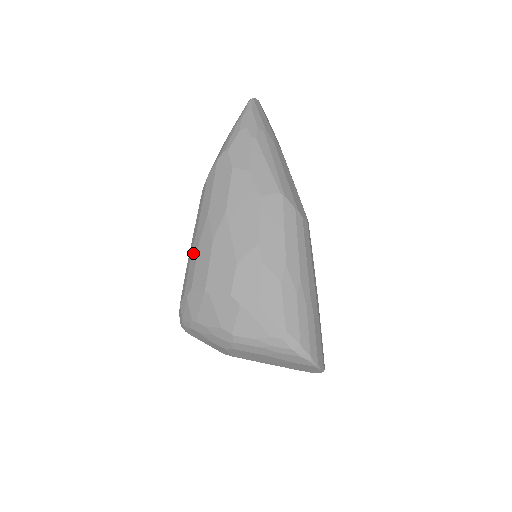
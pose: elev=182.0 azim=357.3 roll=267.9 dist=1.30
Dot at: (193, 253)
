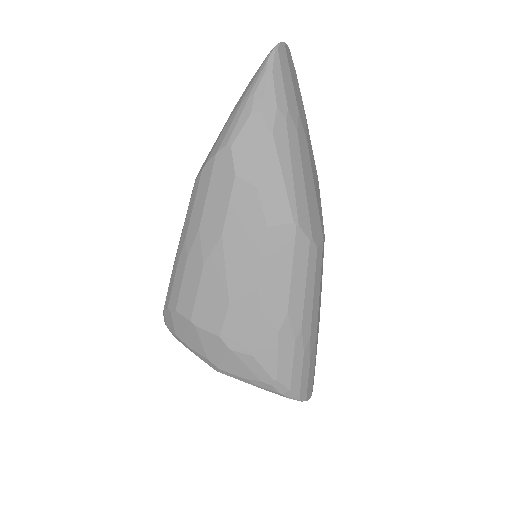
Dot at: (179, 266)
